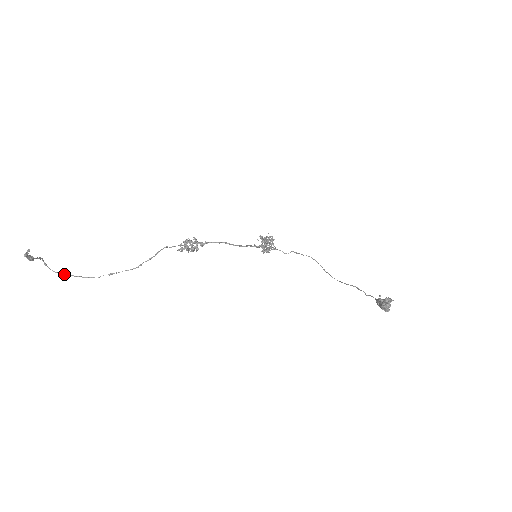
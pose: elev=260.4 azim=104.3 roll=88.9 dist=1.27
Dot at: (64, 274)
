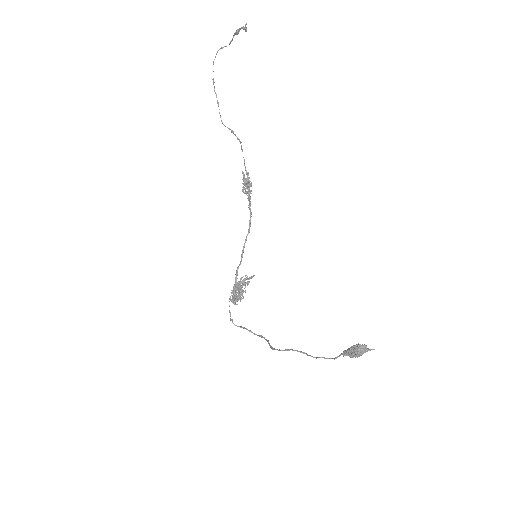
Dot at: occluded
